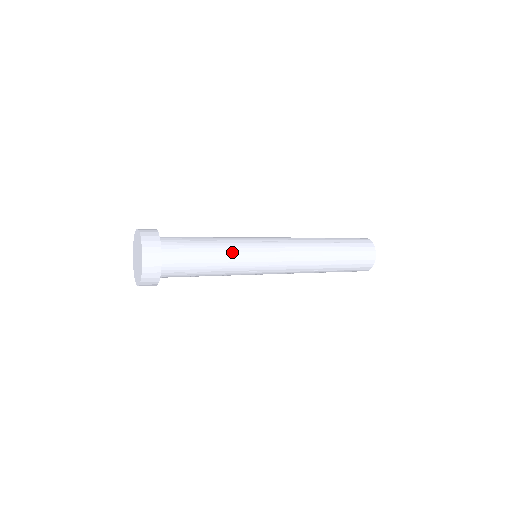
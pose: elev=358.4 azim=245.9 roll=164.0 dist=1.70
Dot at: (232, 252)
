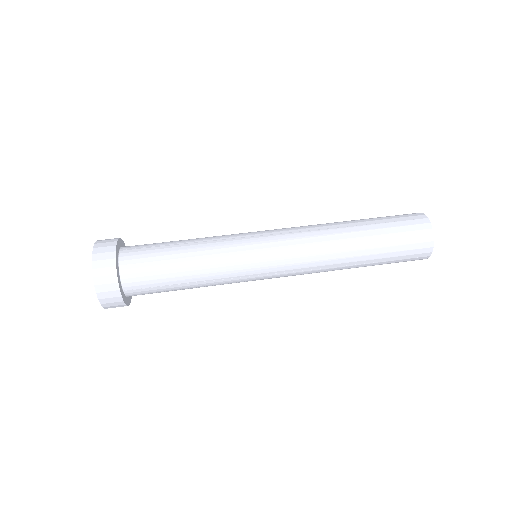
Dot at: (213, 255)
